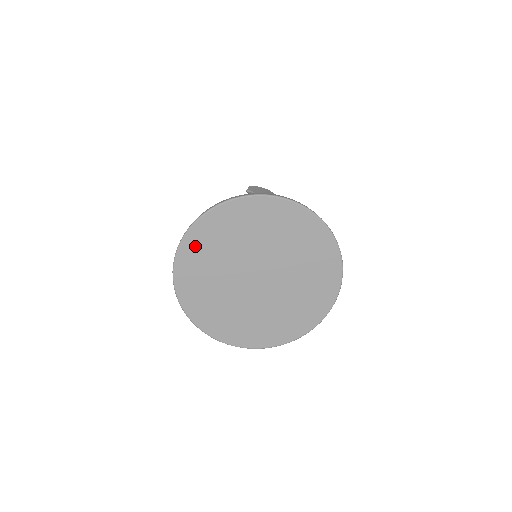
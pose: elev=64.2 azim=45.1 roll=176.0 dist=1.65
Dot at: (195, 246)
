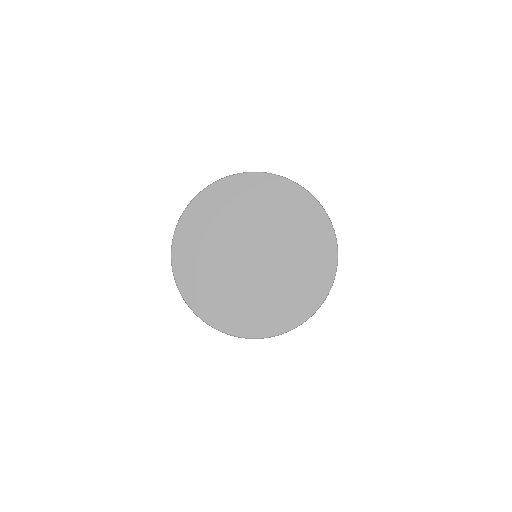
Dot at: (186, 266)
